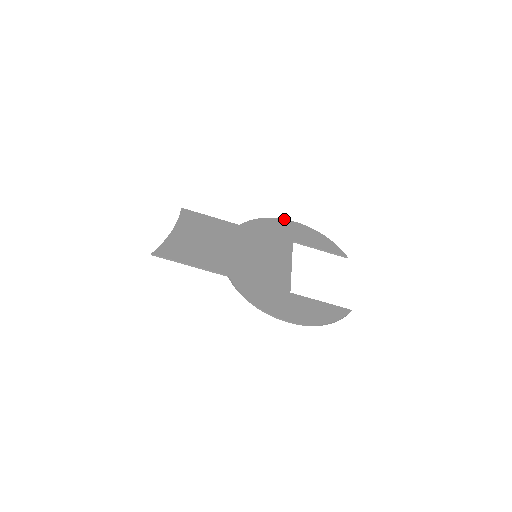
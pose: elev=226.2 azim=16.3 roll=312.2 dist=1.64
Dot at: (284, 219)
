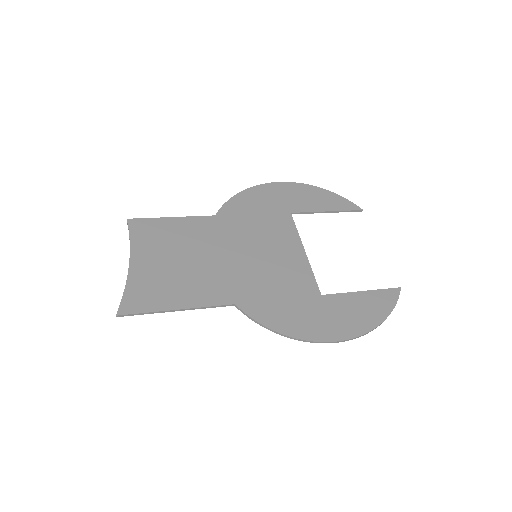
Dot at: (266, 183)
